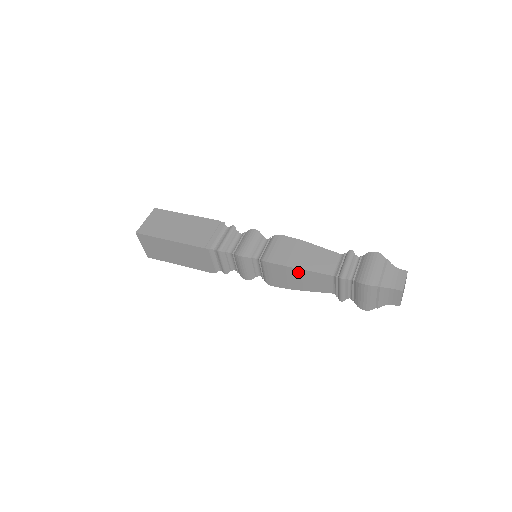
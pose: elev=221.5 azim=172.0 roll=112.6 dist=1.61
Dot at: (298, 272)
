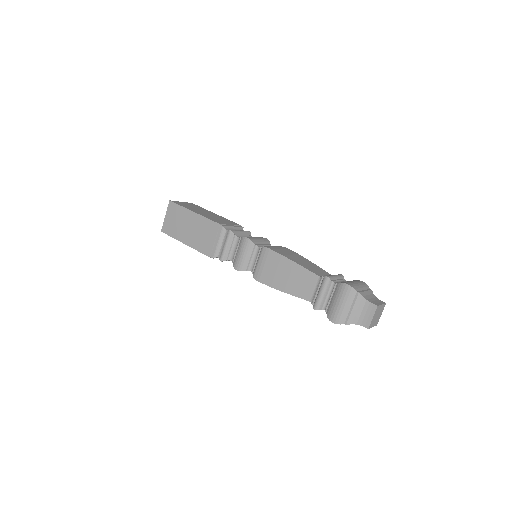
Dot at: occluded
